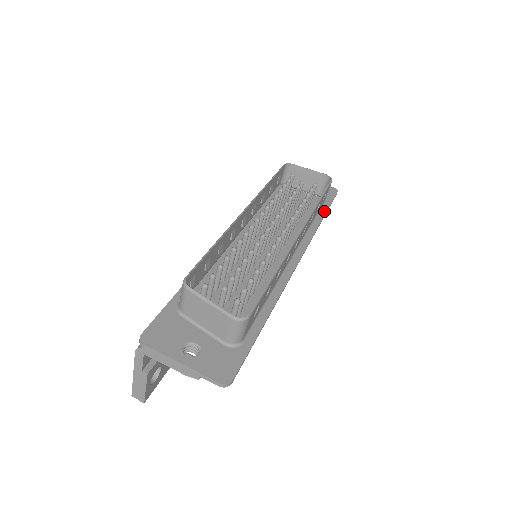
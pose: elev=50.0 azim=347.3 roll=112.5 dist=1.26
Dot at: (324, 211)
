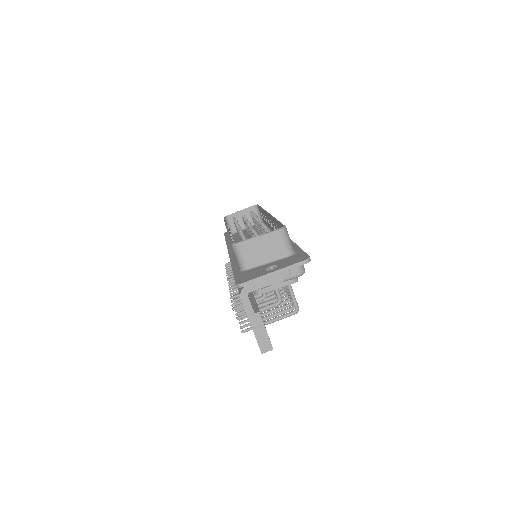
Dot at: occluded
